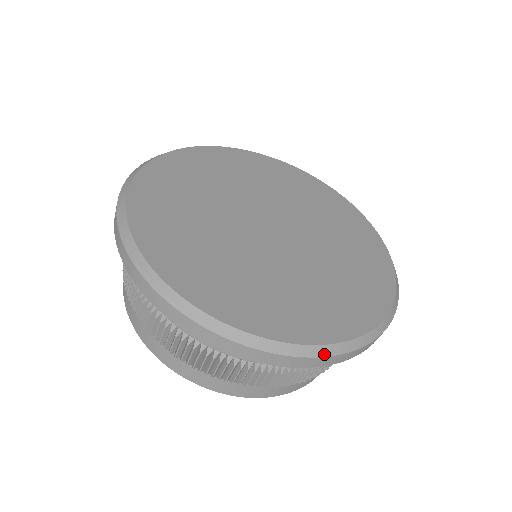
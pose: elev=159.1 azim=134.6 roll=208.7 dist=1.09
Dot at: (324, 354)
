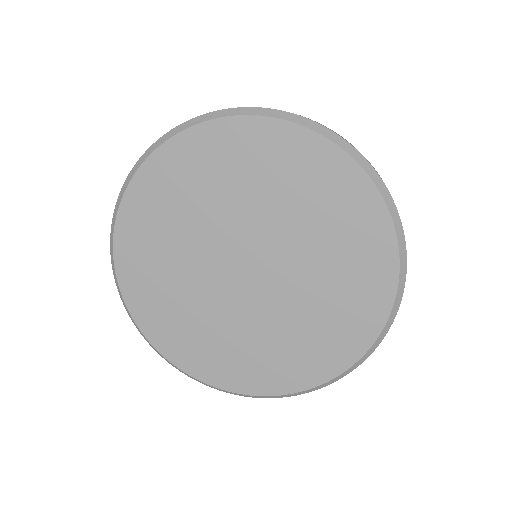
Dot at: occluded
